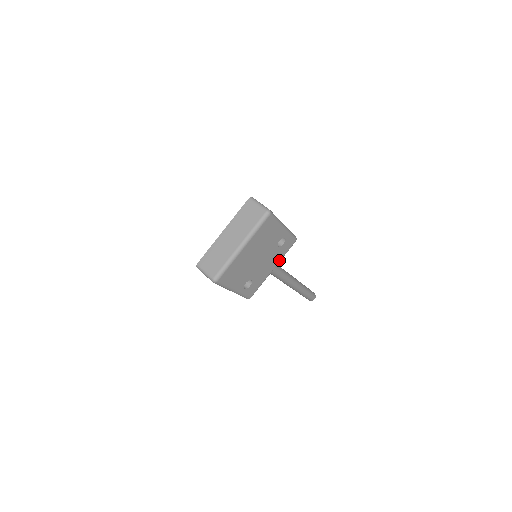
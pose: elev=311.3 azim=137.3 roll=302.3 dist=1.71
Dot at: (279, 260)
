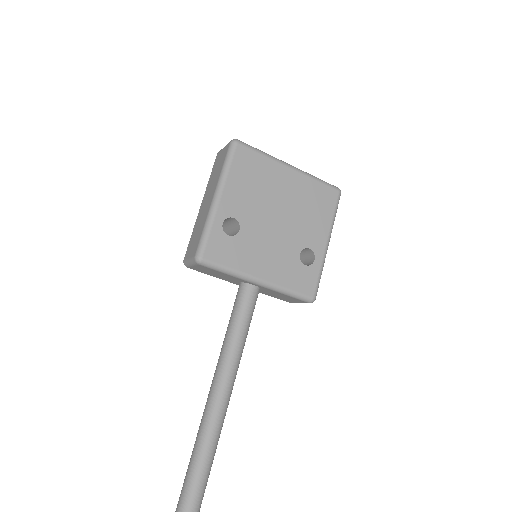
Dot at: (278, 282)
